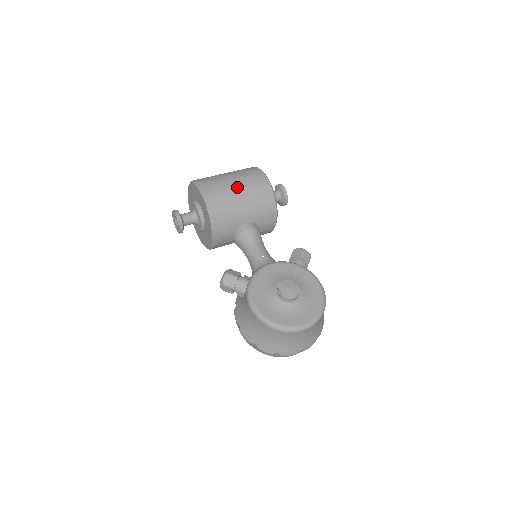
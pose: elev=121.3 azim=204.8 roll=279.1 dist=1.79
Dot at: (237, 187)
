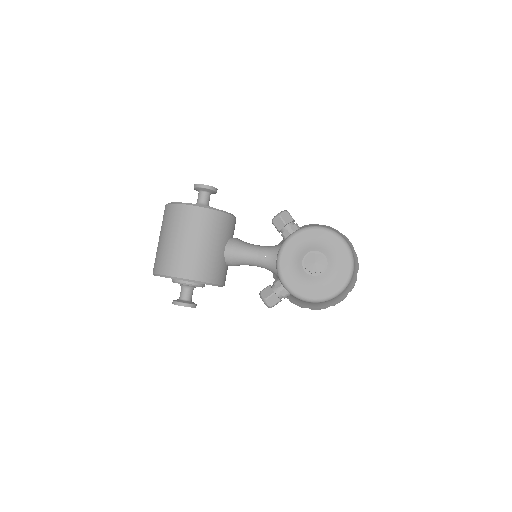
Dot at: (189, 242)
